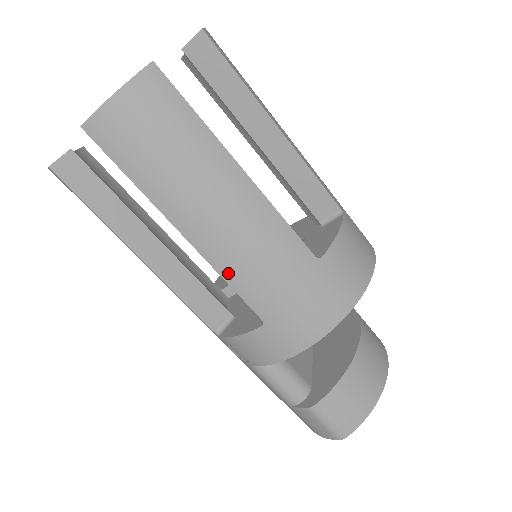
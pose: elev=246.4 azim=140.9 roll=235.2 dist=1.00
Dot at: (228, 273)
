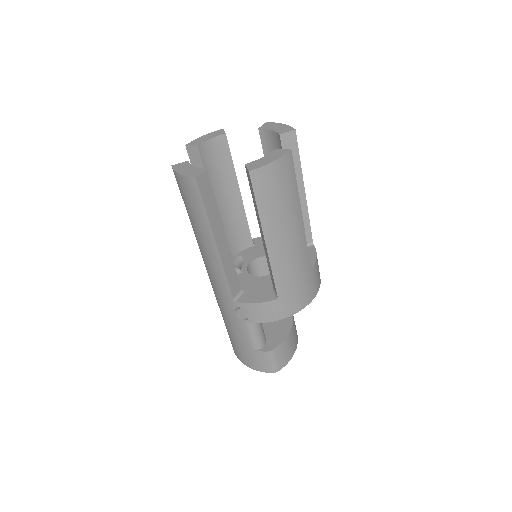
Dot at: (276, 267)
